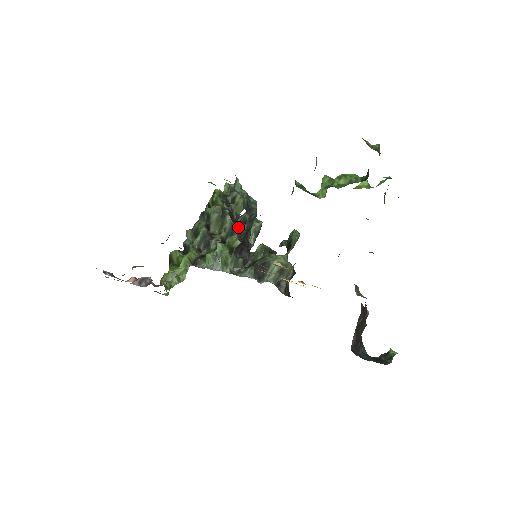
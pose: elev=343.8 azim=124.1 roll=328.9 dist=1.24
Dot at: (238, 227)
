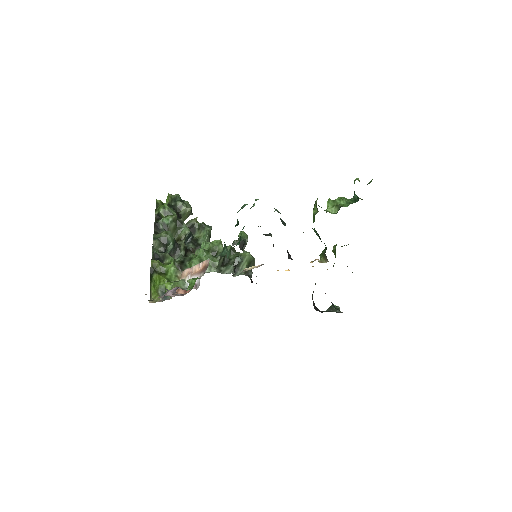
Dot at: occluded
